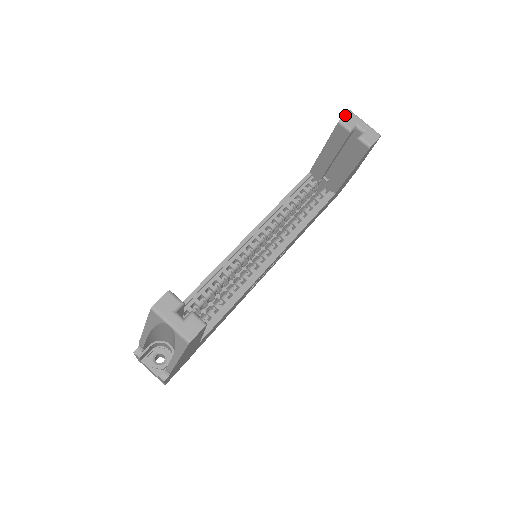
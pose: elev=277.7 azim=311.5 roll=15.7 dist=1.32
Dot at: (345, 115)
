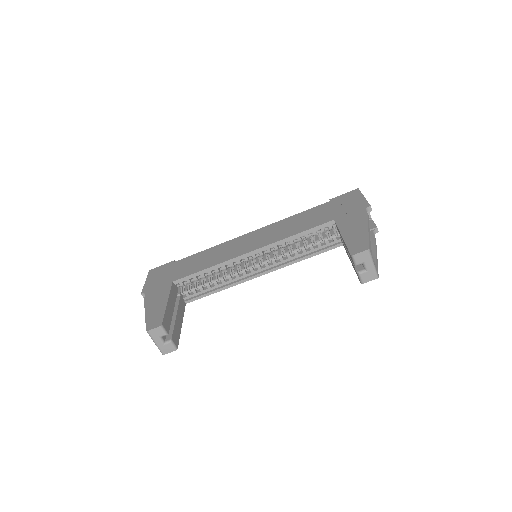
Dot at: (360, 253)
